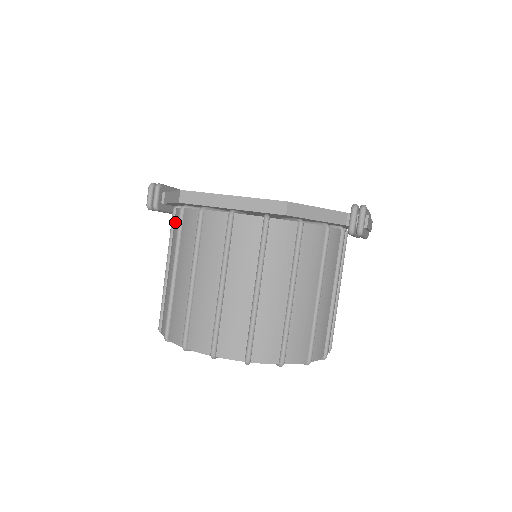
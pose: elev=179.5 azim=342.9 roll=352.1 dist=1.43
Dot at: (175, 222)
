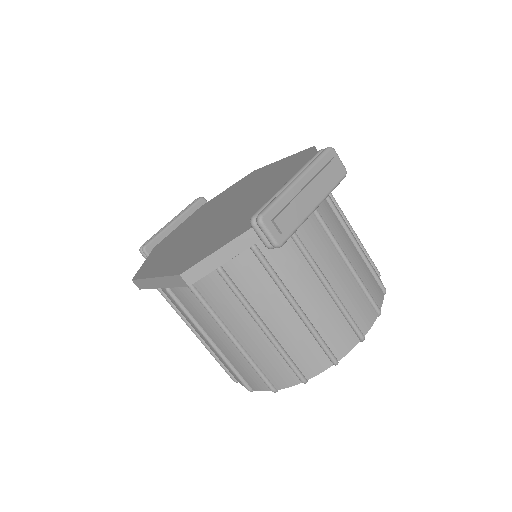
Dot at: occluded
